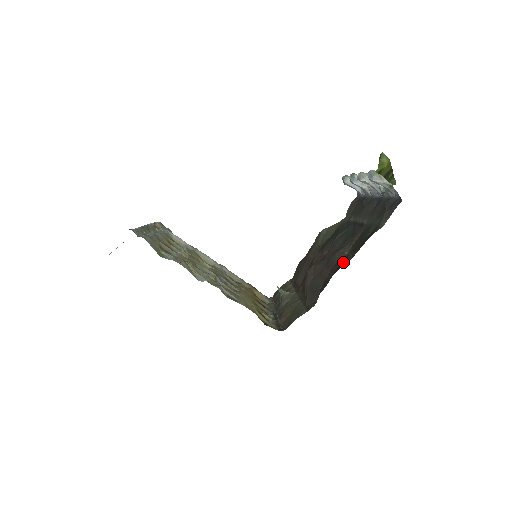
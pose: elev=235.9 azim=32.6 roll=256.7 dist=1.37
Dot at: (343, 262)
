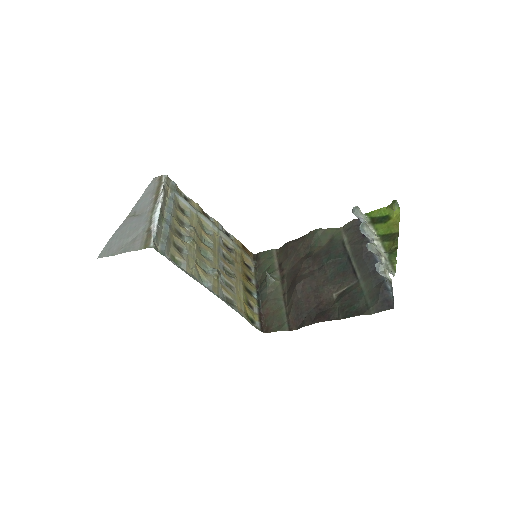
Dot at: (330, 314)
